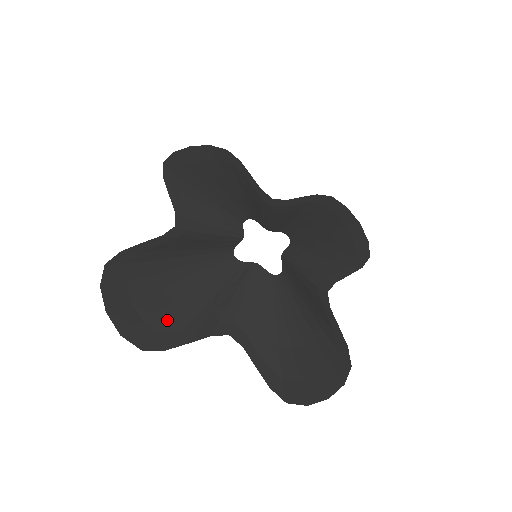
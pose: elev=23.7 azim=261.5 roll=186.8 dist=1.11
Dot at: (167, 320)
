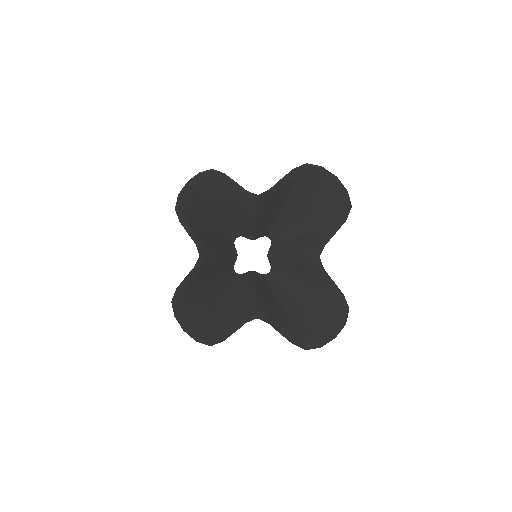
Dot at: (216, 325)
